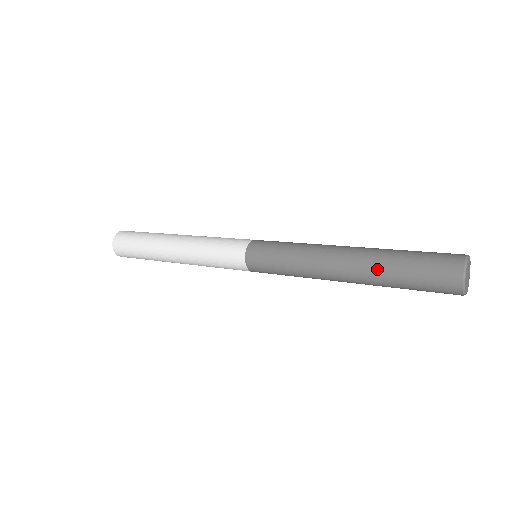
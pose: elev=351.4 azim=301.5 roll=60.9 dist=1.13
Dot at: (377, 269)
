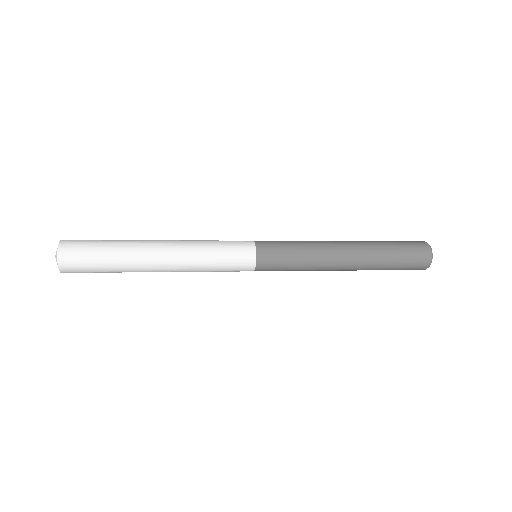
Dot at: (374, 267)
